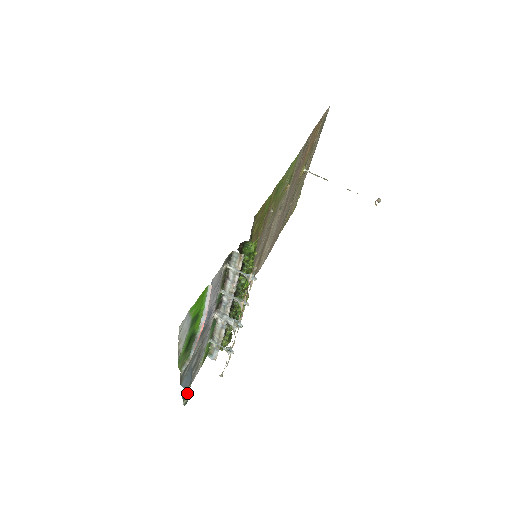
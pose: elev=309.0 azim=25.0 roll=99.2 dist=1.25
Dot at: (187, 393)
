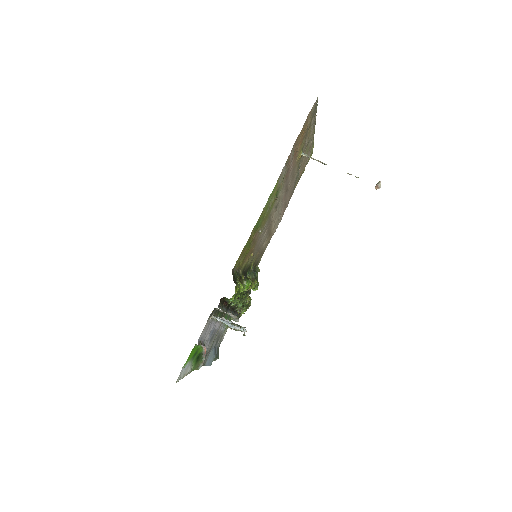
Dot at: (215, 359)
